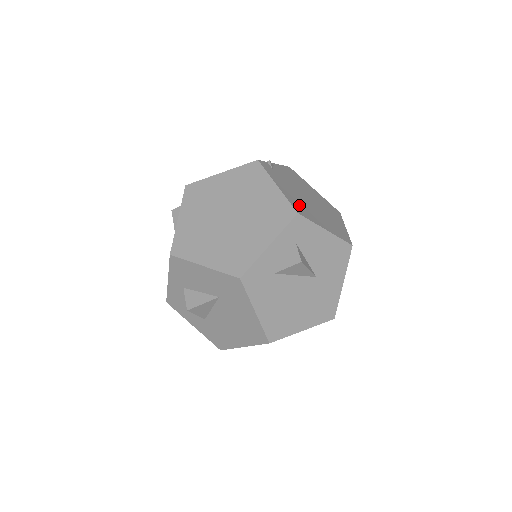
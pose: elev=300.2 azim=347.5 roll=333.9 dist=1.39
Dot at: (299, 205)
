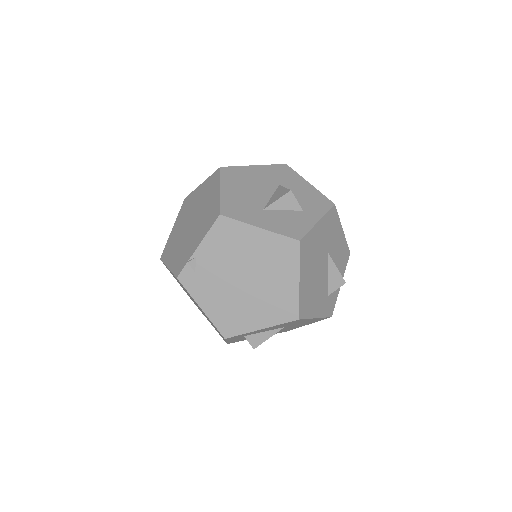
Dot at: (228, 318)
